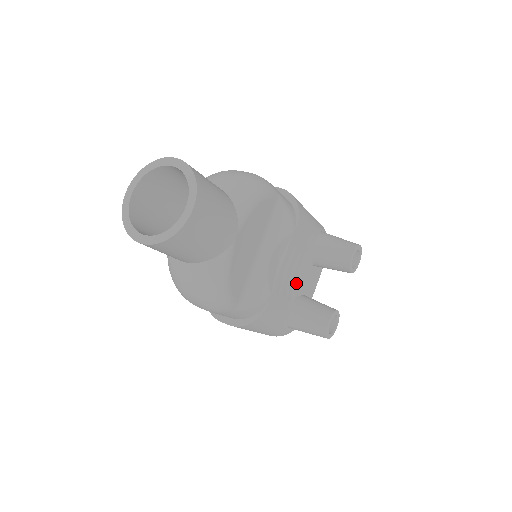
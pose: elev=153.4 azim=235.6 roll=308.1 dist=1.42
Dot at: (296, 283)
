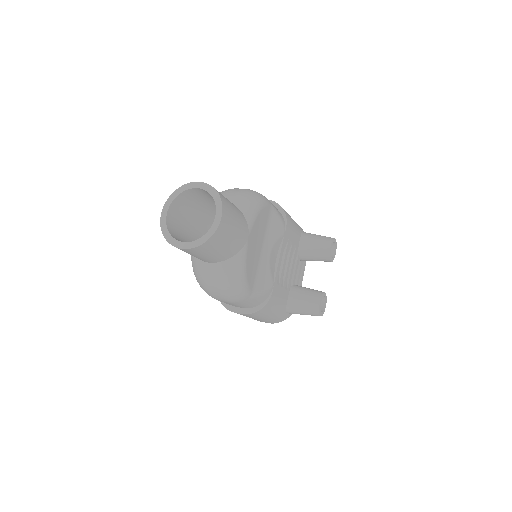
Dot at: (289, 275)
